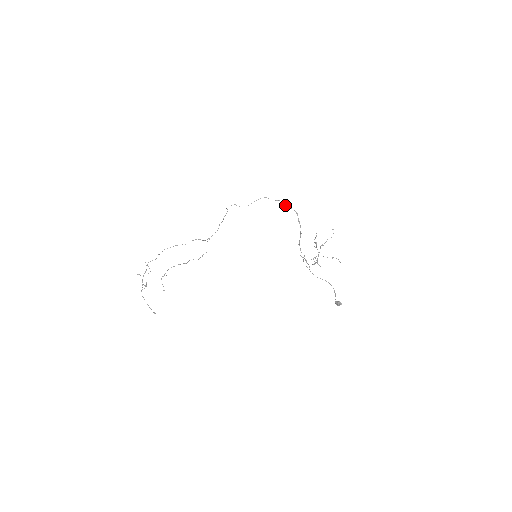
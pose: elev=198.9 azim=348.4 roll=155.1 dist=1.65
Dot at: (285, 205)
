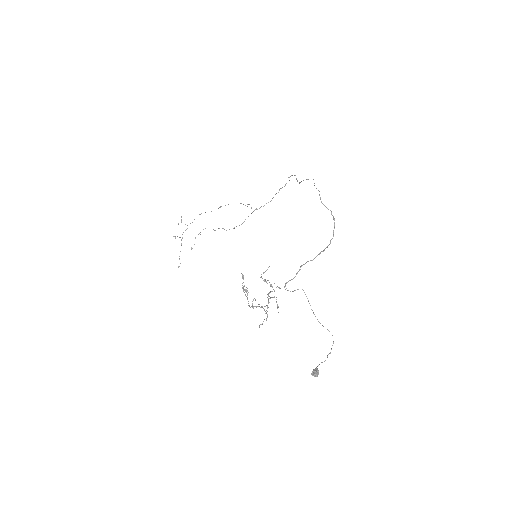
Dot at: (321, 201)
